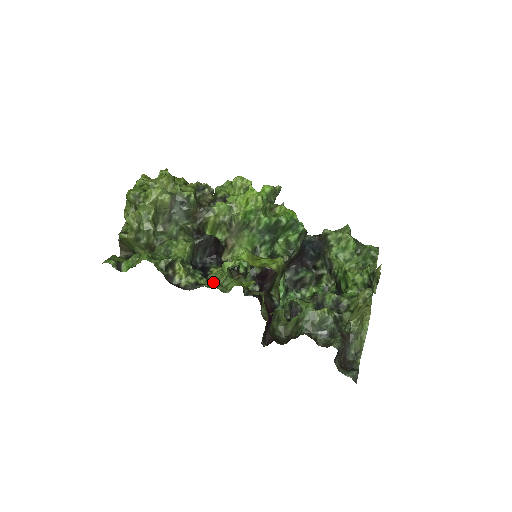
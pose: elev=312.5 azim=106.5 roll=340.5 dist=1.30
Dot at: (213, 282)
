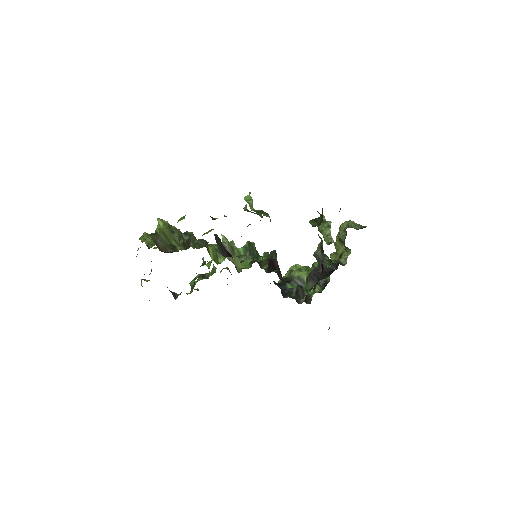
Dot at: occluded
